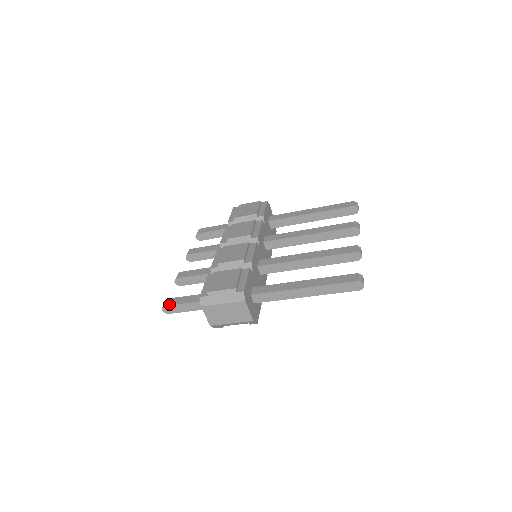
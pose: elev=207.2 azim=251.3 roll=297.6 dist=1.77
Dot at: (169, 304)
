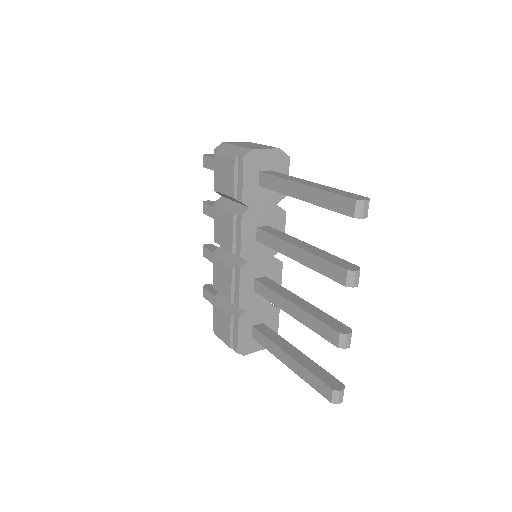
Dot at: (205, 298)
